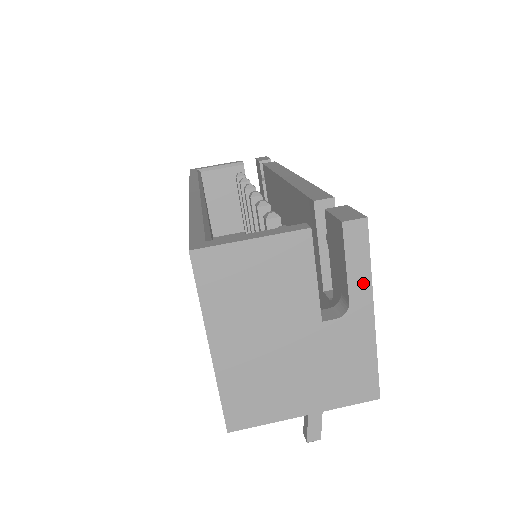
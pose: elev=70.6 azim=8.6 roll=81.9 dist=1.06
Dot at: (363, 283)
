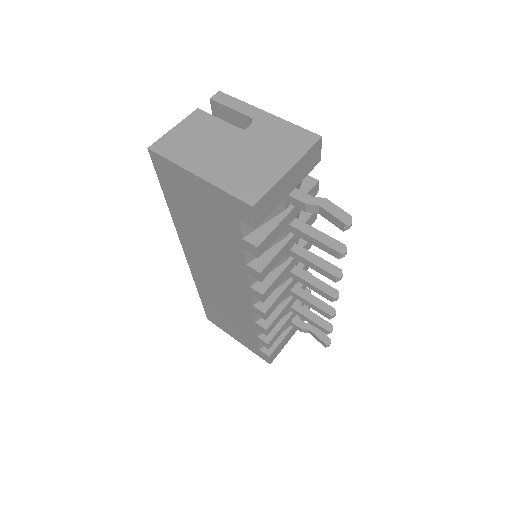
Dot at: (246, 107)
